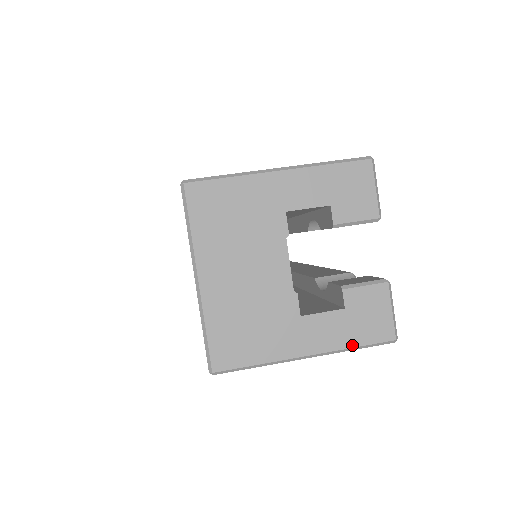
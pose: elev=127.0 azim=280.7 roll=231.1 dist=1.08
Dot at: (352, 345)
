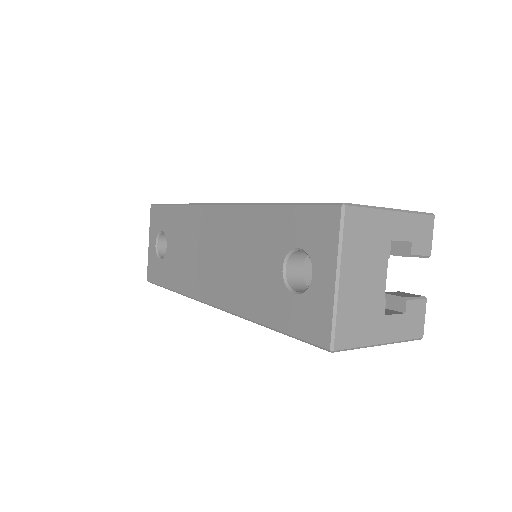
Dot at: (404, 339)
